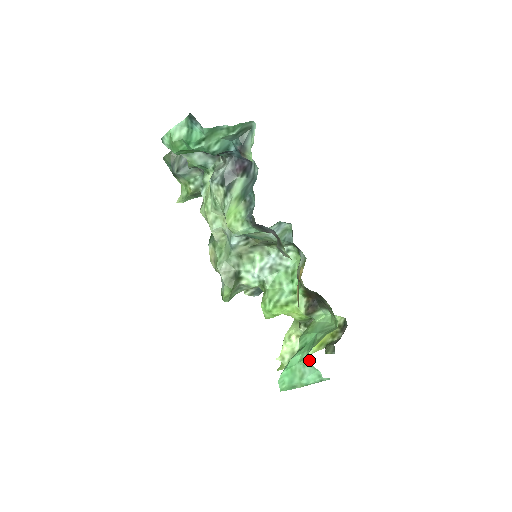
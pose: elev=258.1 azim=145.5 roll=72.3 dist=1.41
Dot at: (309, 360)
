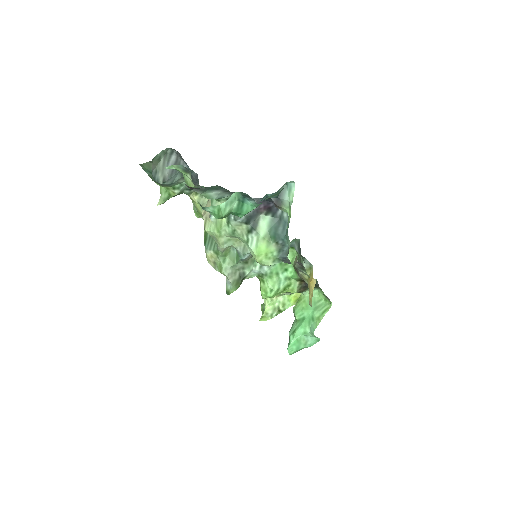
Dot at: (314, 335)
